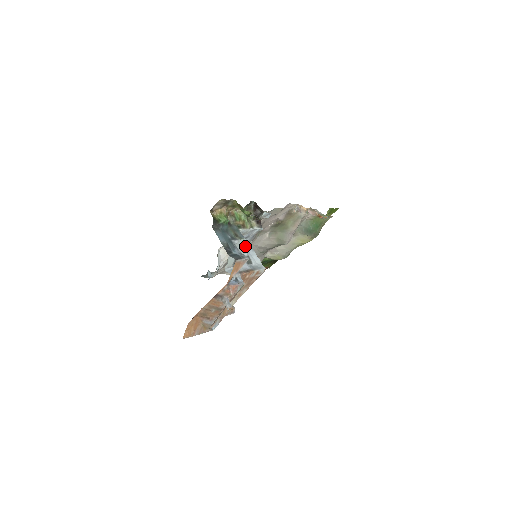
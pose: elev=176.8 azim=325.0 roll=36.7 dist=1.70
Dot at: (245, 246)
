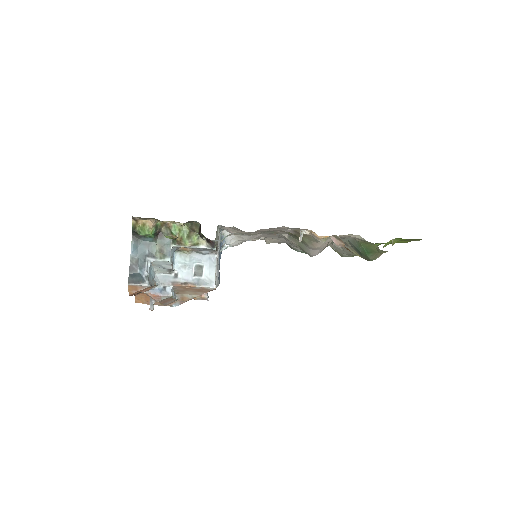
Dot at: (208, 253)
